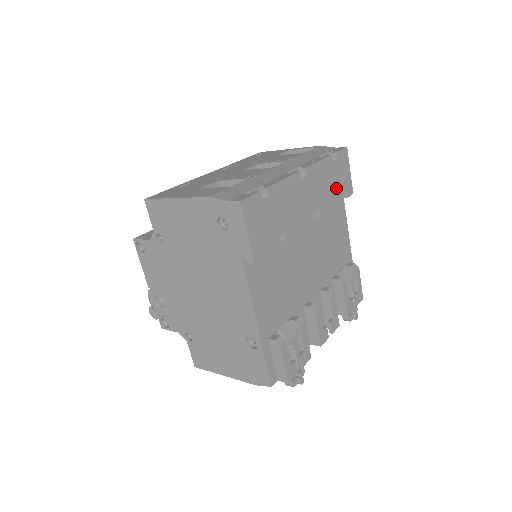
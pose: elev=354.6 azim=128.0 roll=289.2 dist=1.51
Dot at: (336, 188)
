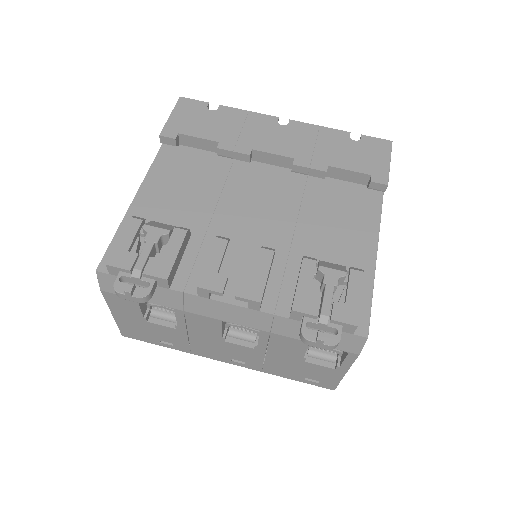
Dot at: (345, 160)
